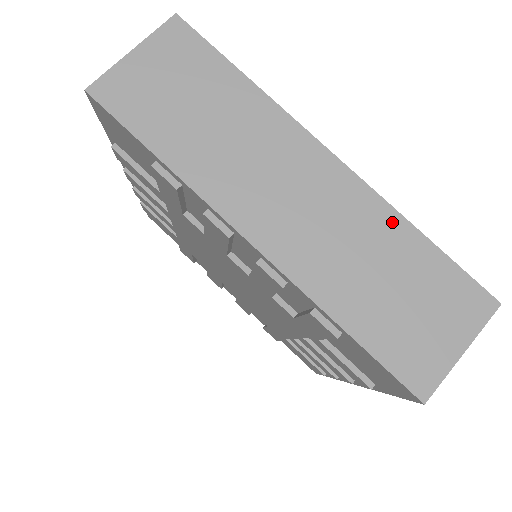
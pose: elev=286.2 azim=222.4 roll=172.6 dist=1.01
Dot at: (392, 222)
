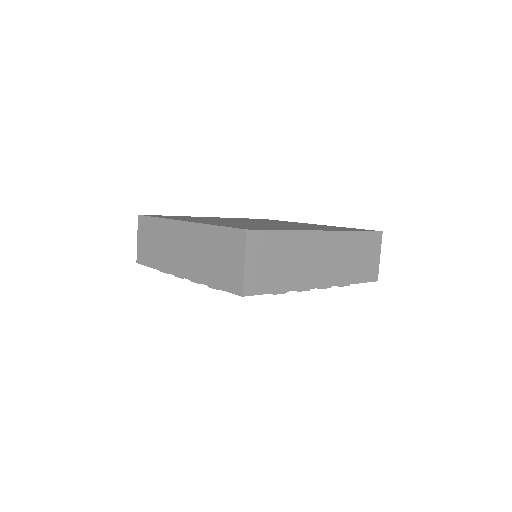
Dot at: (206, 230)
